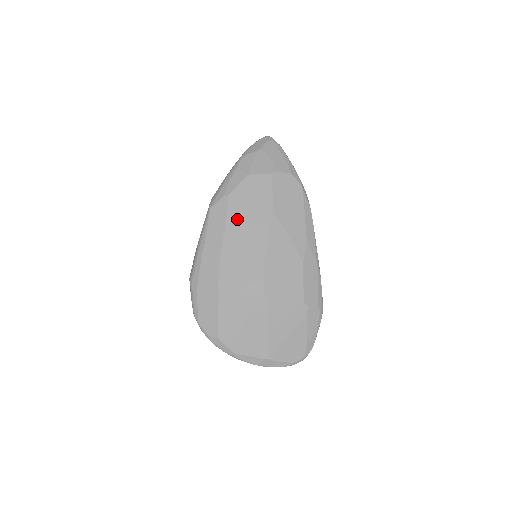
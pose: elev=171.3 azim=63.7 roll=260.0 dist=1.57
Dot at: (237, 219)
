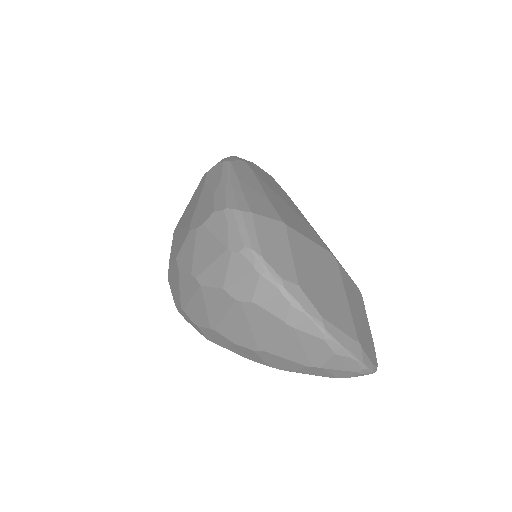
Dot at: (265, 181)
